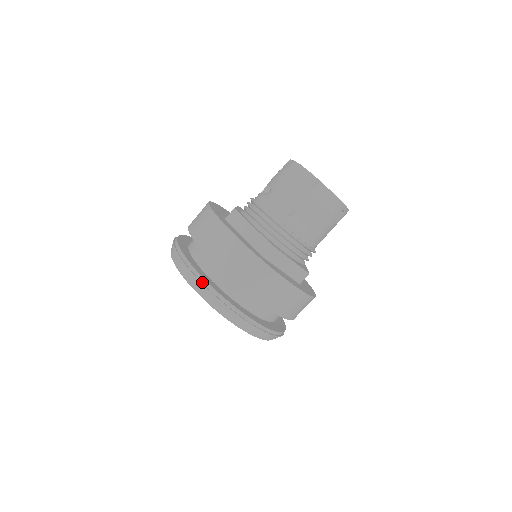
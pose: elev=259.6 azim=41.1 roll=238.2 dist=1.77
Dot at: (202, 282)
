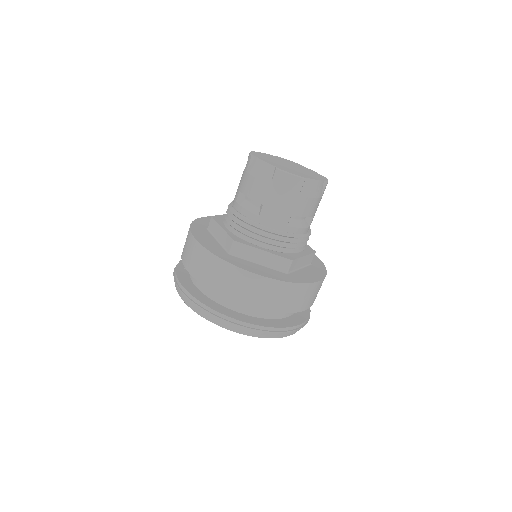
Dot at: (251, 327)
